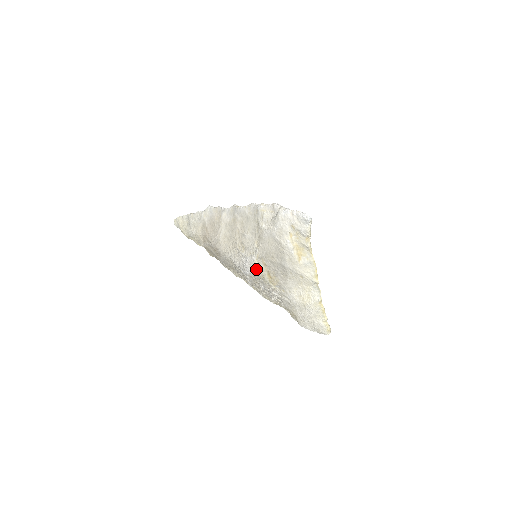
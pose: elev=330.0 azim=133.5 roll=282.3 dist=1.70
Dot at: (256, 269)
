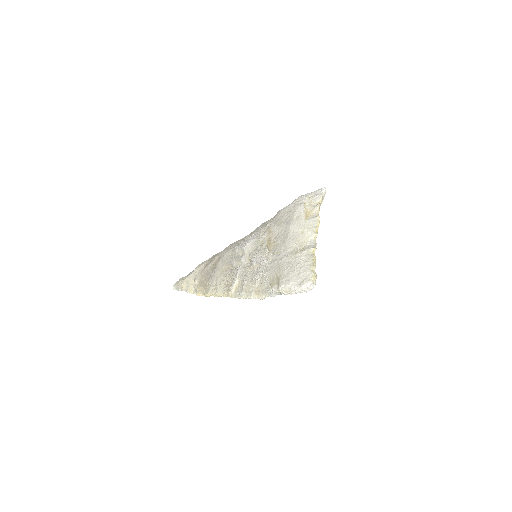
Dot at: (259, 236)
